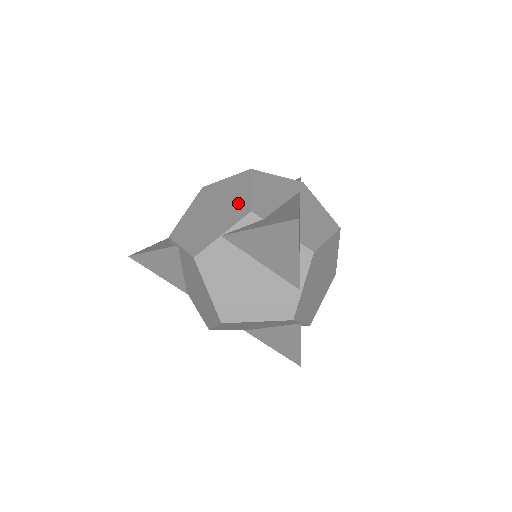
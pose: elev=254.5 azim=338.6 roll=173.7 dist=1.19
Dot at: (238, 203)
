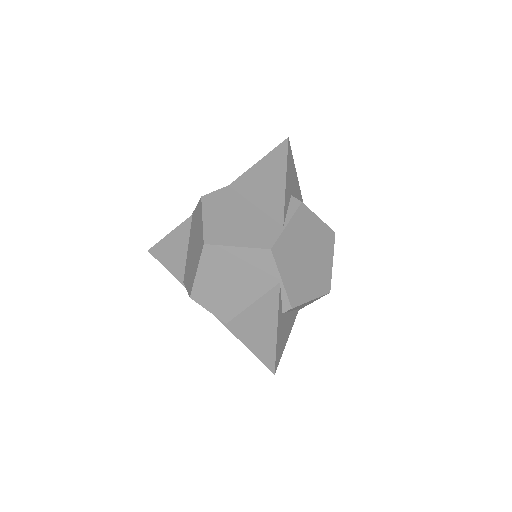
Dot at: occluded
